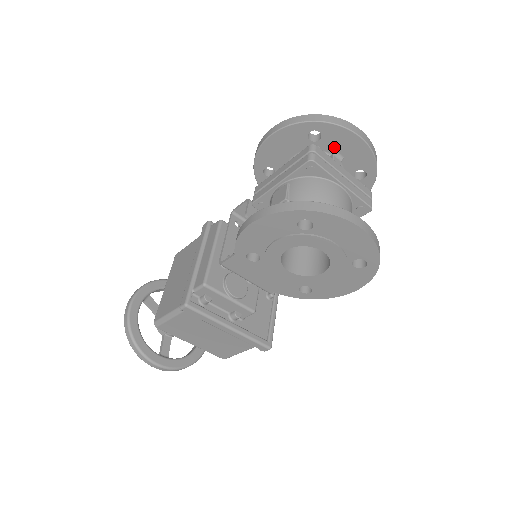
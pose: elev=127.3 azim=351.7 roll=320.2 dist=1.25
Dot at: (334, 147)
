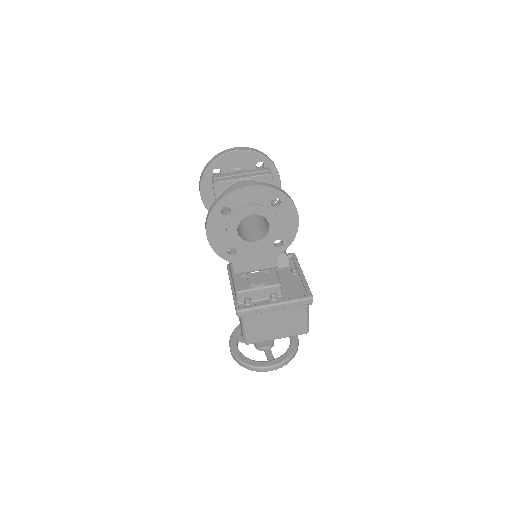
Dot at: (231, 167)
